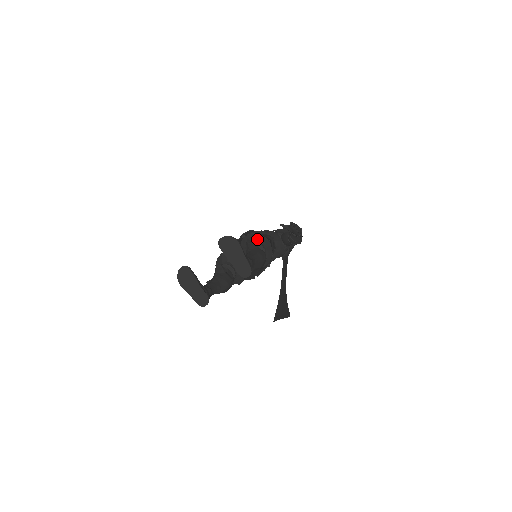
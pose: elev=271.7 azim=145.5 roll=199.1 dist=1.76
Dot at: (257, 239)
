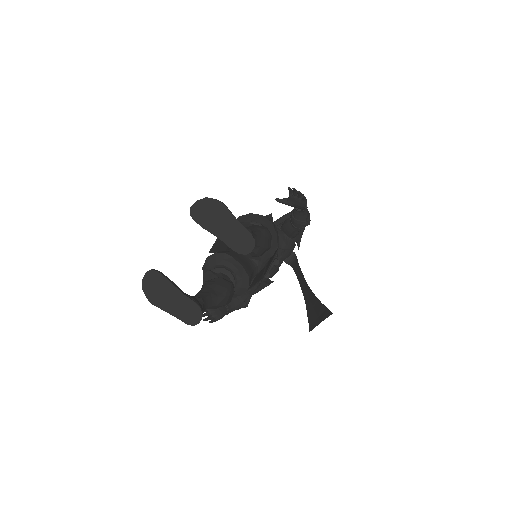
Dot at: (250, 219)
